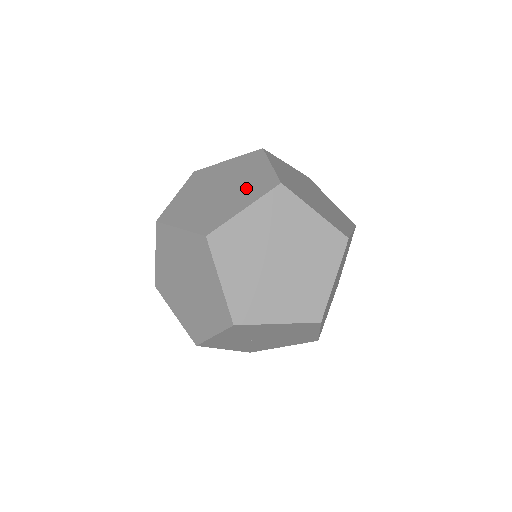
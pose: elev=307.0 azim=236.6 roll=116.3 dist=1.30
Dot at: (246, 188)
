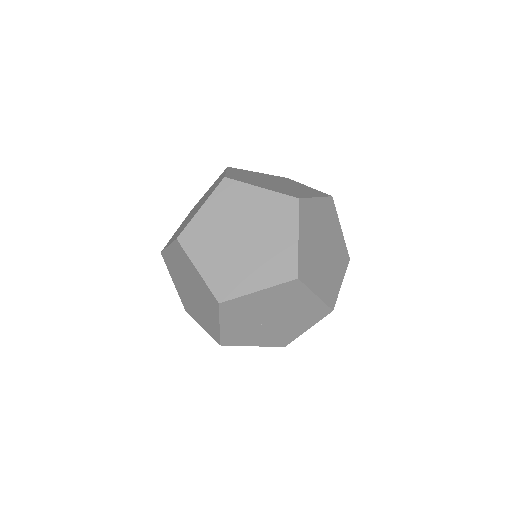
Dot at: (208, 195)
